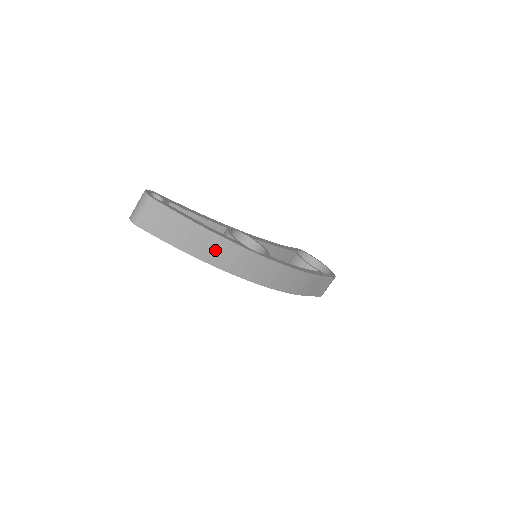
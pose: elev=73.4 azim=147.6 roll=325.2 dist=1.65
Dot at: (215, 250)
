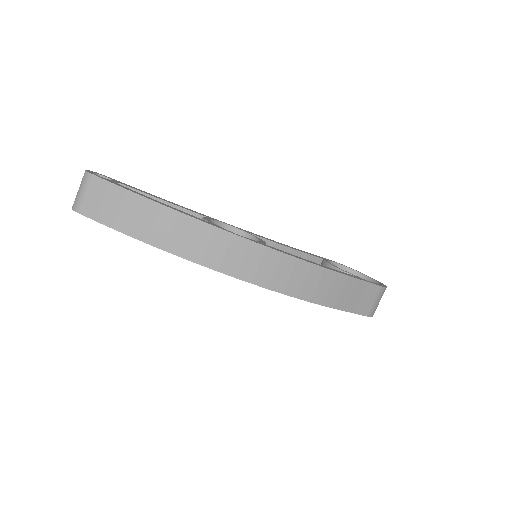
Dot at: (177, 233)
